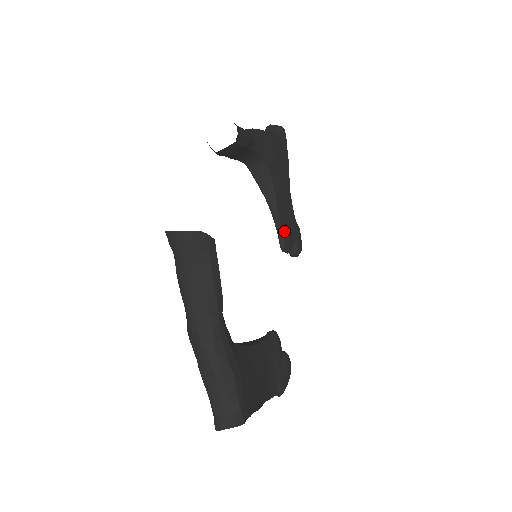
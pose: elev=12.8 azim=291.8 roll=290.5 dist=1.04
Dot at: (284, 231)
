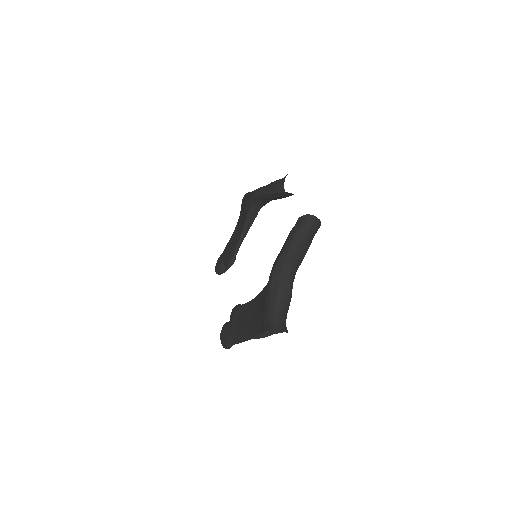
Dot at: (236, 254)
